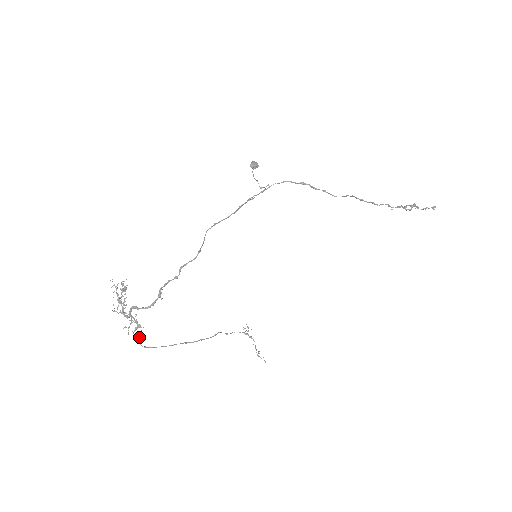
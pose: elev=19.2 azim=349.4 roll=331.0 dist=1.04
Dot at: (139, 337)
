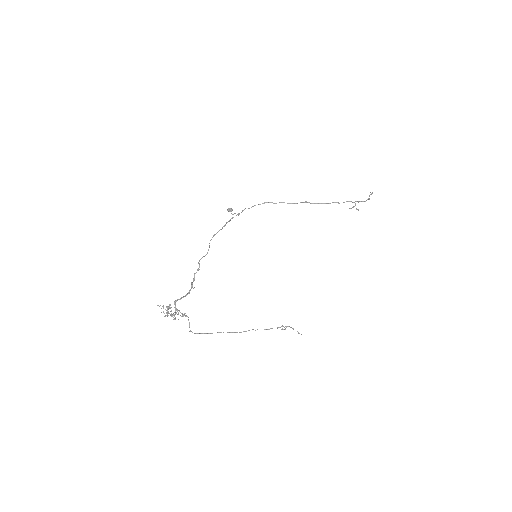
Dot at: (189, 327)
